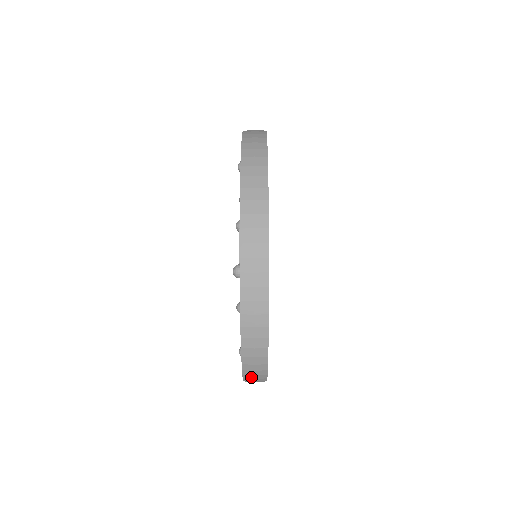
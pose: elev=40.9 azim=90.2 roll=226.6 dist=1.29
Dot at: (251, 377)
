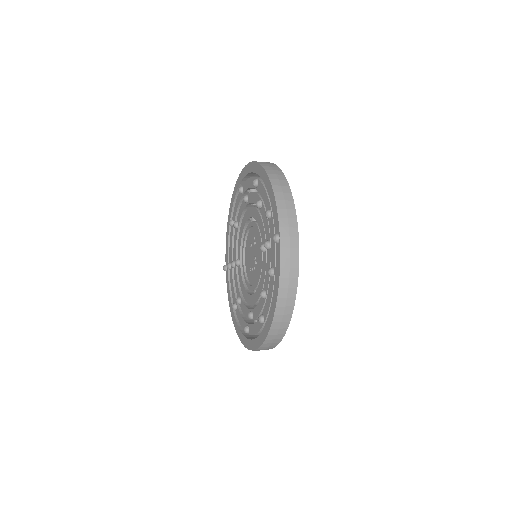
Dot at: (275, 332)
